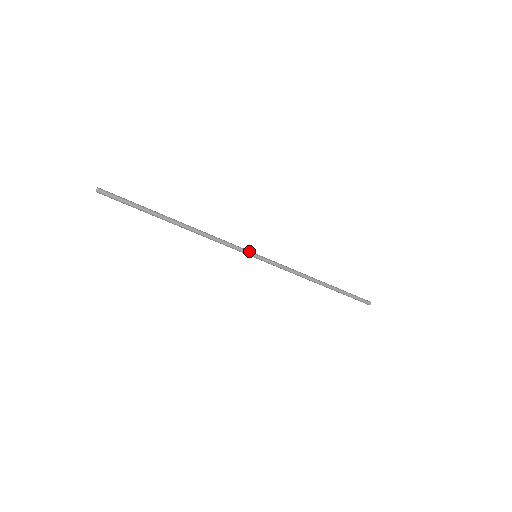
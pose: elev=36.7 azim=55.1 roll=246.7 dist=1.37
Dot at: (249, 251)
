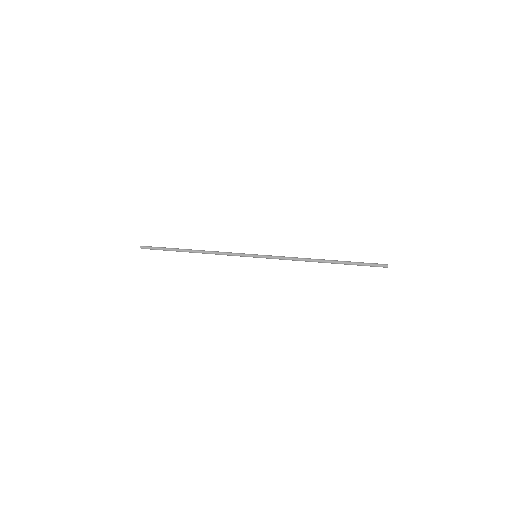
Dot at: (248, 255)
